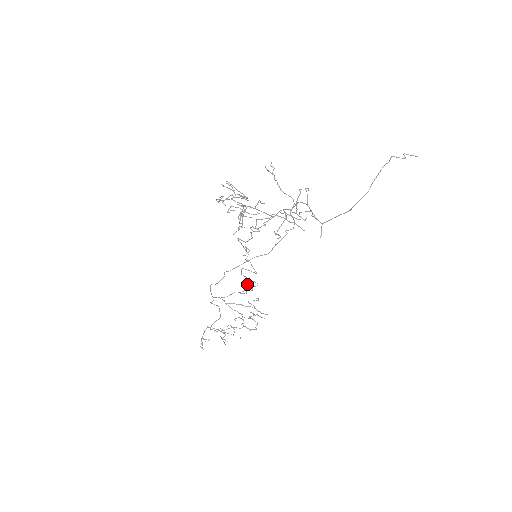
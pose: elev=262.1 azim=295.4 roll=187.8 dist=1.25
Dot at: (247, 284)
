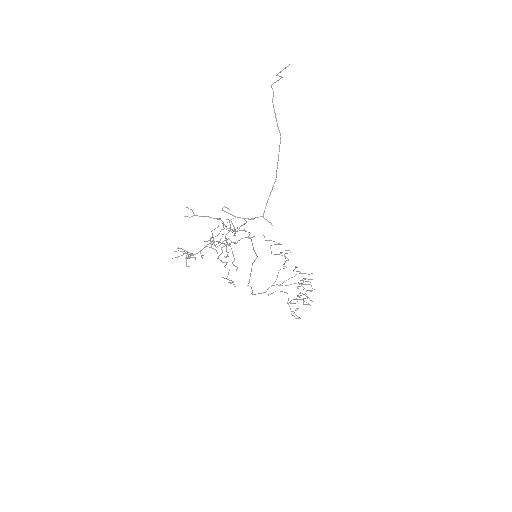
Dot at: (284, 254)
